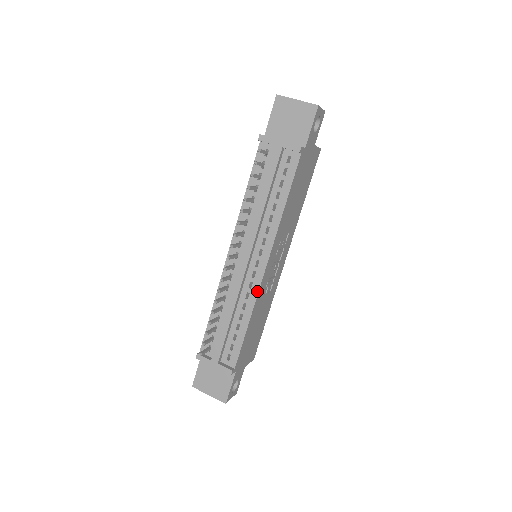
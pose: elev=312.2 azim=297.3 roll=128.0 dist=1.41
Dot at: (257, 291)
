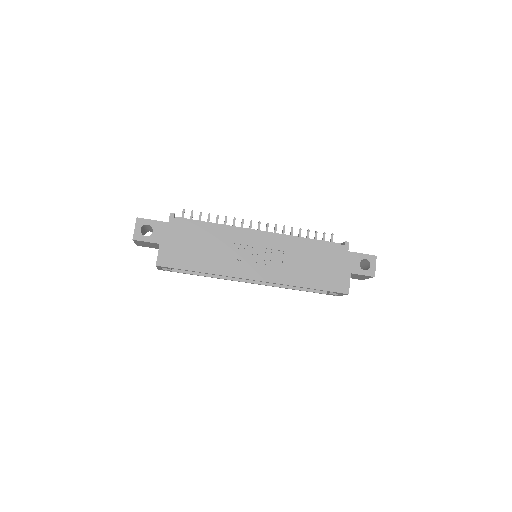
Dot at: (241, 229)
